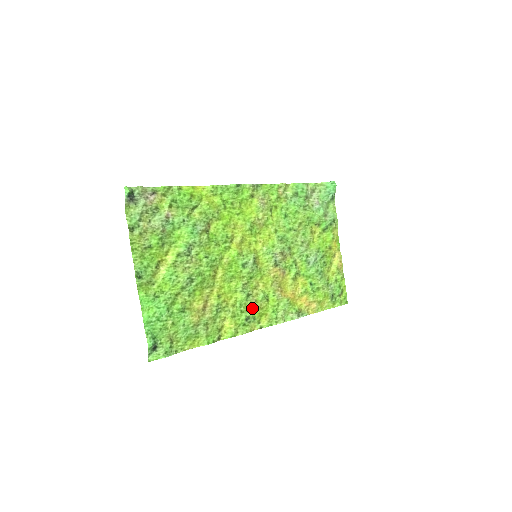
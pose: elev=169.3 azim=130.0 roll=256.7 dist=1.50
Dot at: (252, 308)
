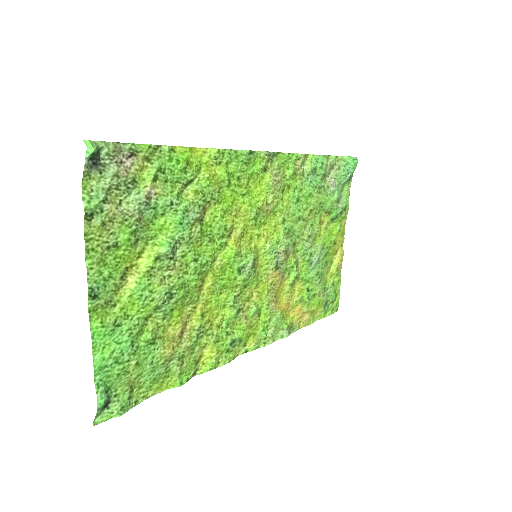
Dot at: (240, 327)
